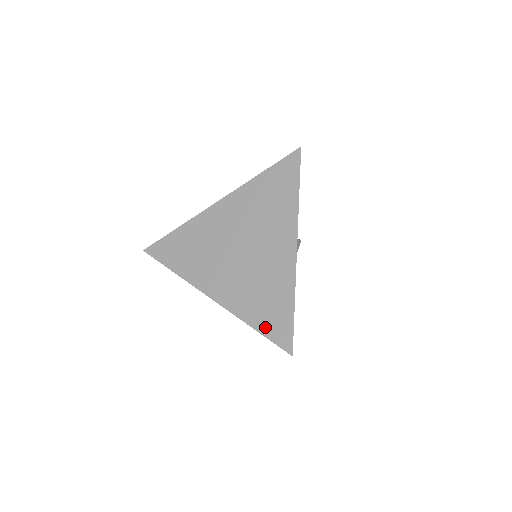
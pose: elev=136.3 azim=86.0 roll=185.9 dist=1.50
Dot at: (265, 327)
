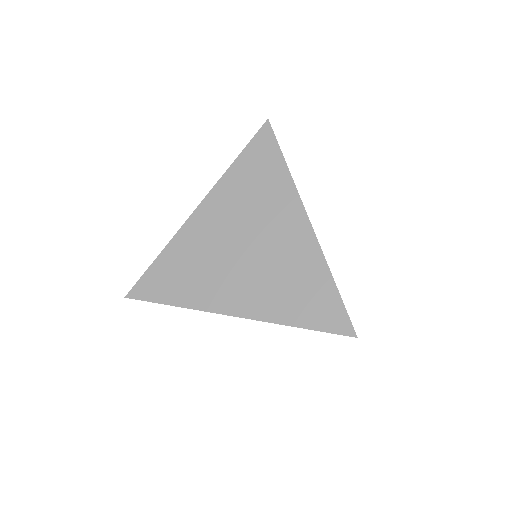
Dot at: (312, 320)
